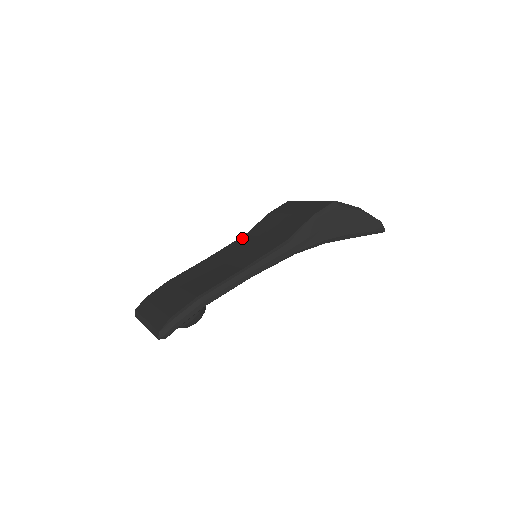
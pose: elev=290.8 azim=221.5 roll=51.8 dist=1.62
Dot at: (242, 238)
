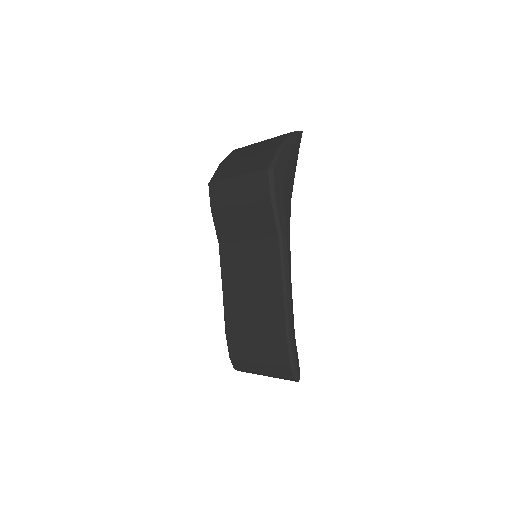
Dot at: (223, 250)
